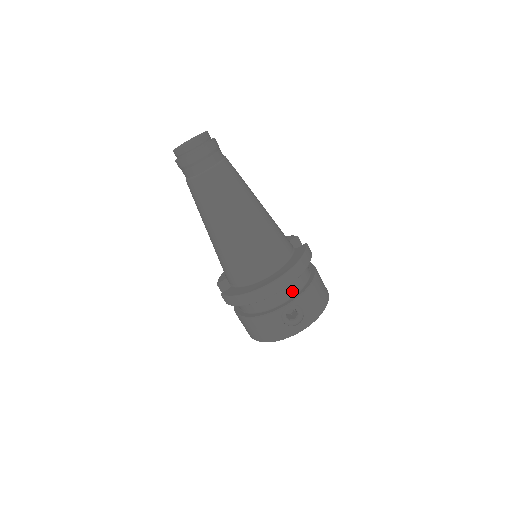
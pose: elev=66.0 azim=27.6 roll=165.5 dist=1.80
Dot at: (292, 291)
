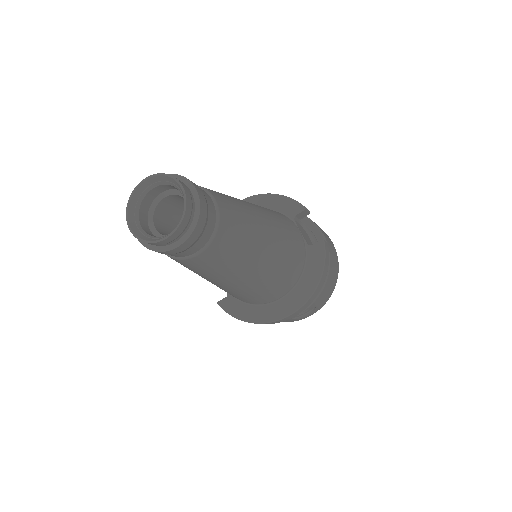
Dot at: occluded
